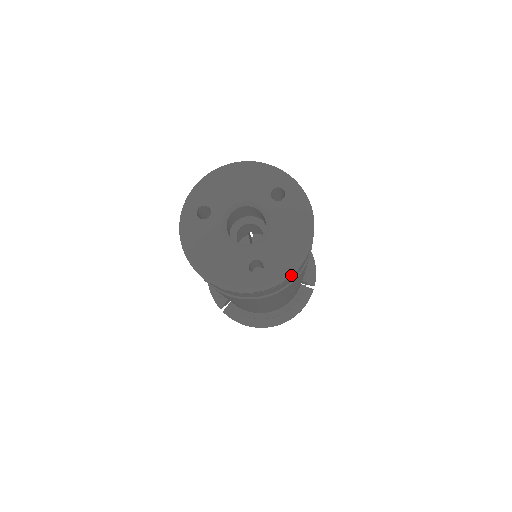
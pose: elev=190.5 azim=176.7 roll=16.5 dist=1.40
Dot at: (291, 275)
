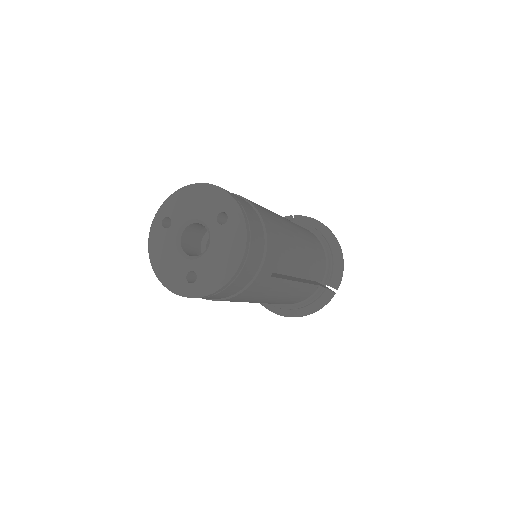
Dot at: (216, 291)
